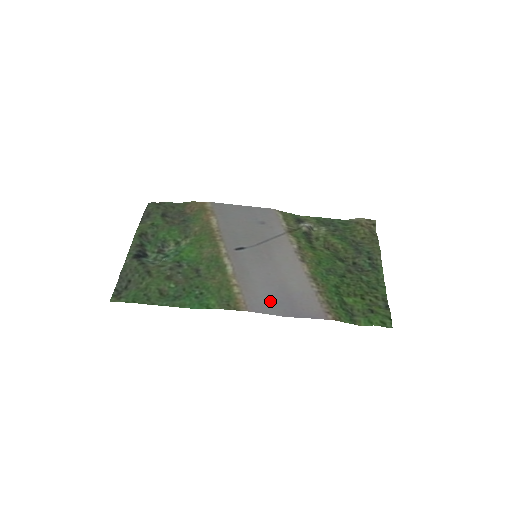
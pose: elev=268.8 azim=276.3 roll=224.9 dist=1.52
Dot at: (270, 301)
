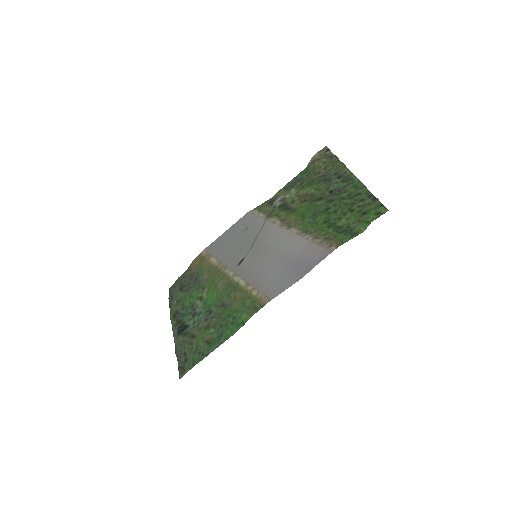
Dot at: (283, 278)
